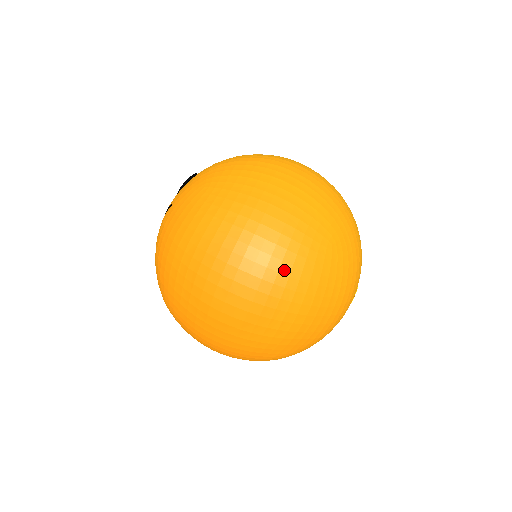
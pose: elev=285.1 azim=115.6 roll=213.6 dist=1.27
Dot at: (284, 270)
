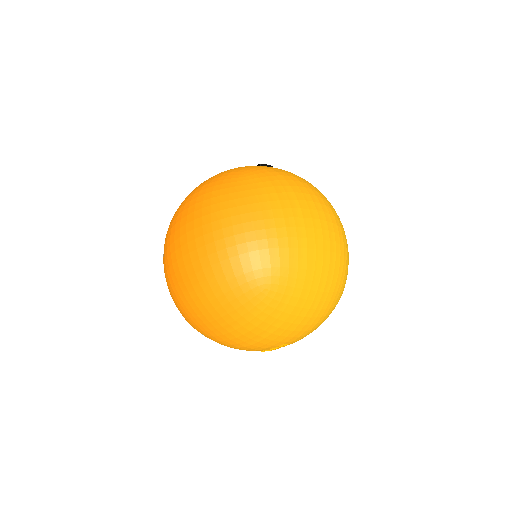
Dot at: (215, 268)
